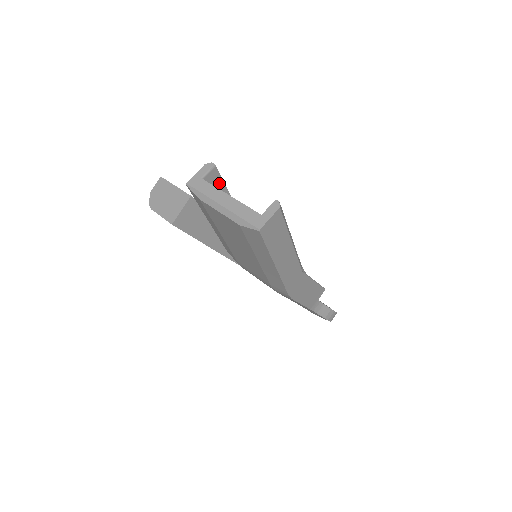
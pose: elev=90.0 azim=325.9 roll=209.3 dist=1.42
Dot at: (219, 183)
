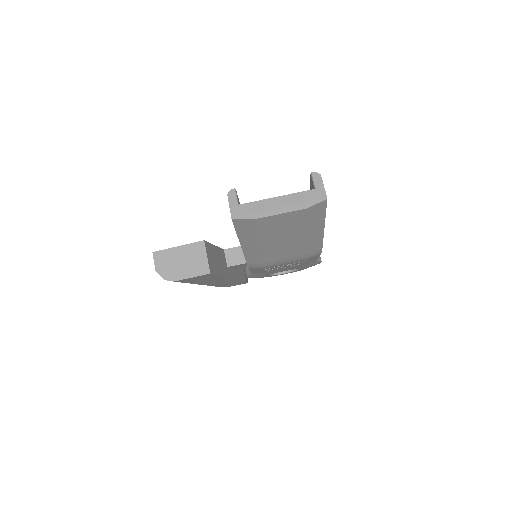
Dot at: occluded
